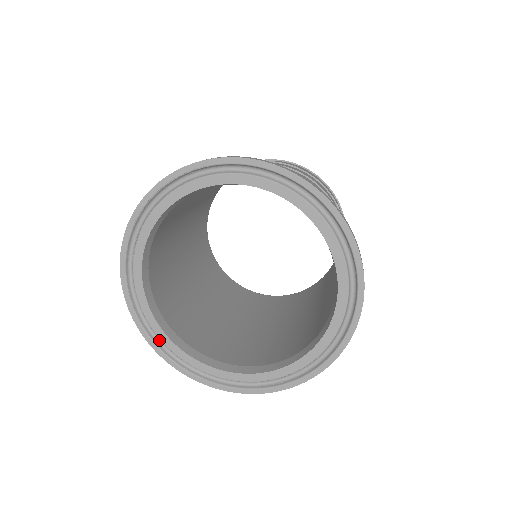
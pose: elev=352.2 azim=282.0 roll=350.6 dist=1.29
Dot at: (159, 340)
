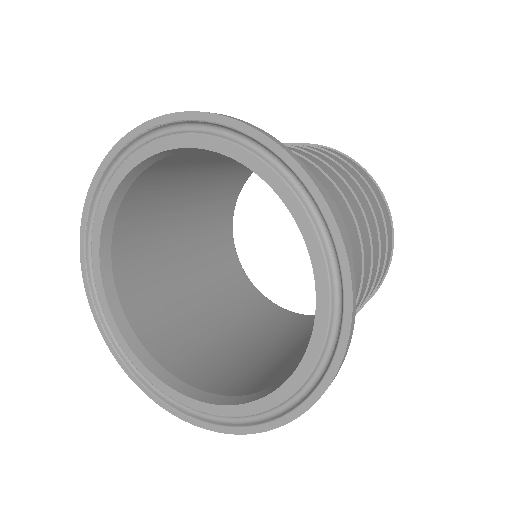
Dot at: (95, 282)
